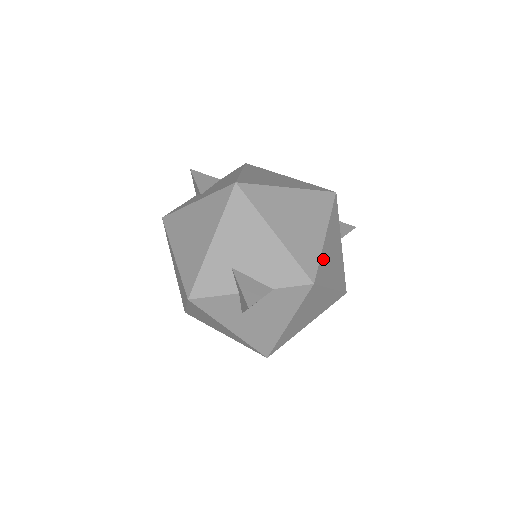
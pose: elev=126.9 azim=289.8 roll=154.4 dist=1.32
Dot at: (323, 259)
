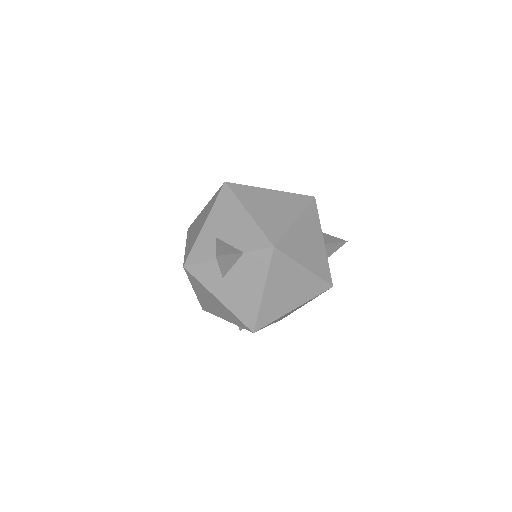
Dot at: occluded
